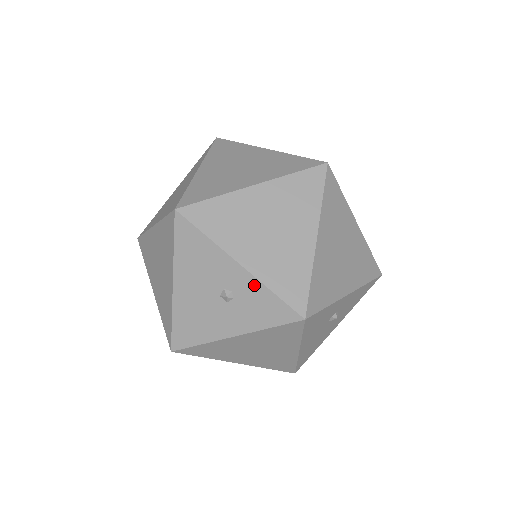
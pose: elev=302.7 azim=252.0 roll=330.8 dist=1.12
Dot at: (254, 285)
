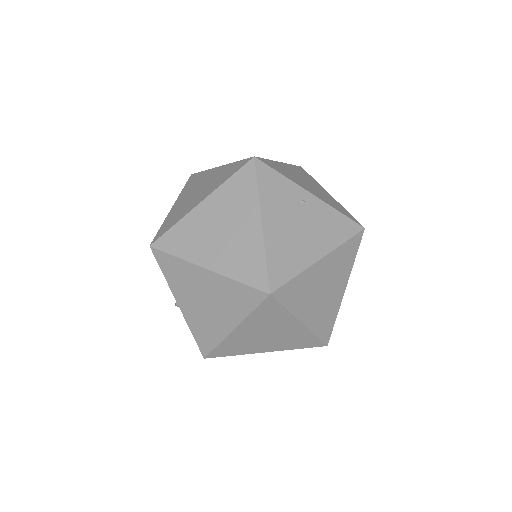
Dot at: (185, 319)
